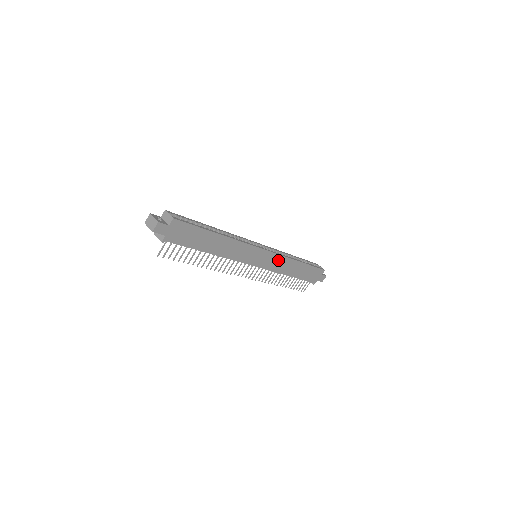
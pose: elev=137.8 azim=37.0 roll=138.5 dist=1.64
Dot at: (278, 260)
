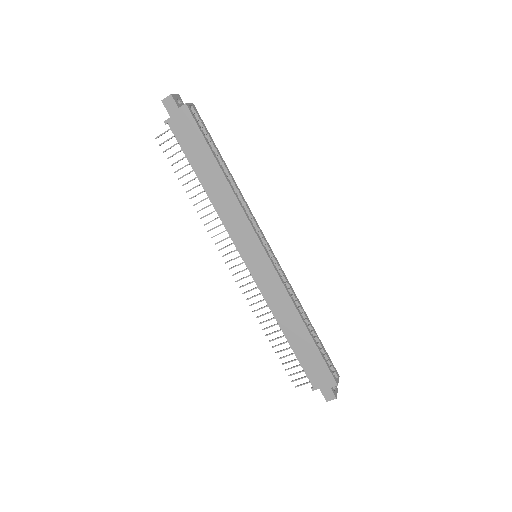
Dot at: (277, 287)
